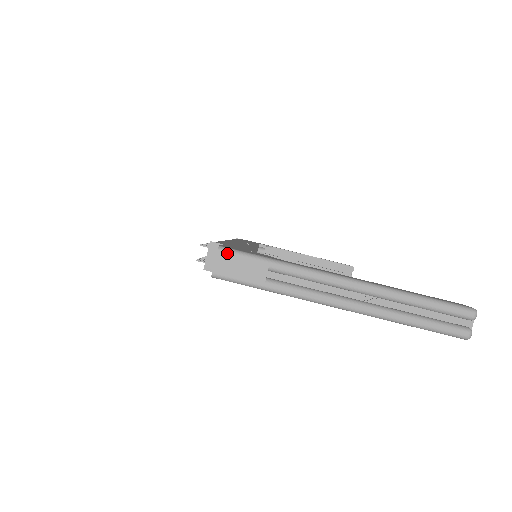
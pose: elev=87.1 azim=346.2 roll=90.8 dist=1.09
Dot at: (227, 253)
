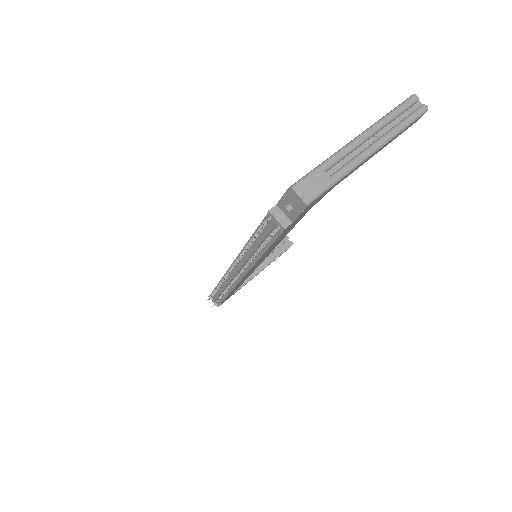
Dot at: (298, 185)
